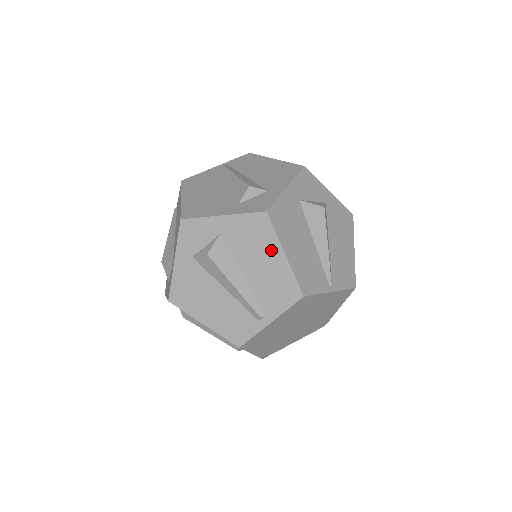
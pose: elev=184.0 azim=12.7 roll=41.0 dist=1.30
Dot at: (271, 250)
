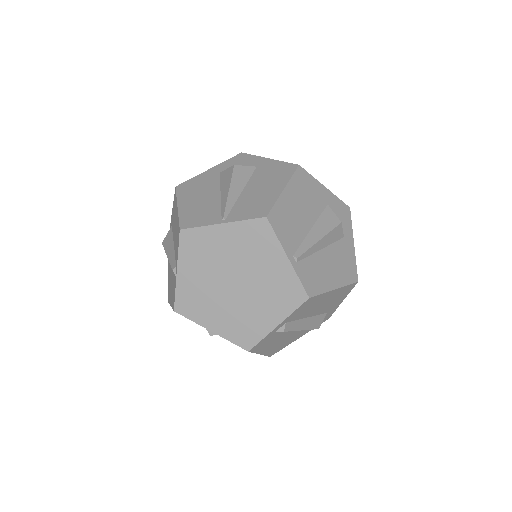
Dot at: (176, 211)
